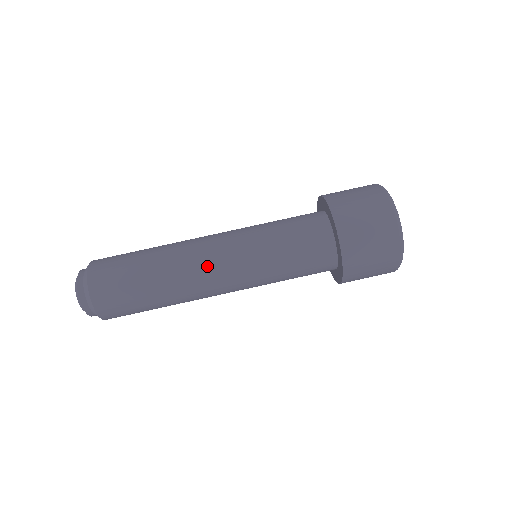
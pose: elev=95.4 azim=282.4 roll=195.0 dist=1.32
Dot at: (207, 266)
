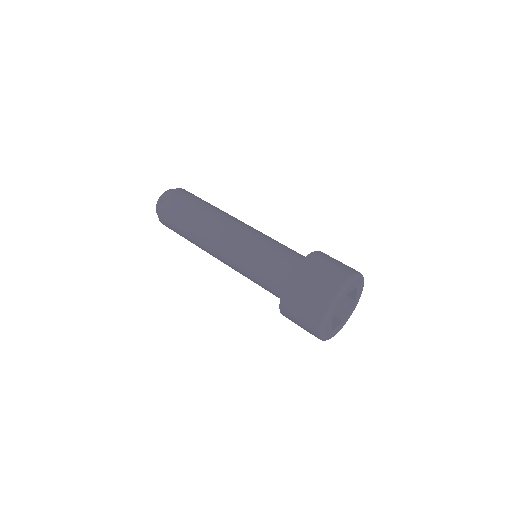
Dot at: (215, 241)
